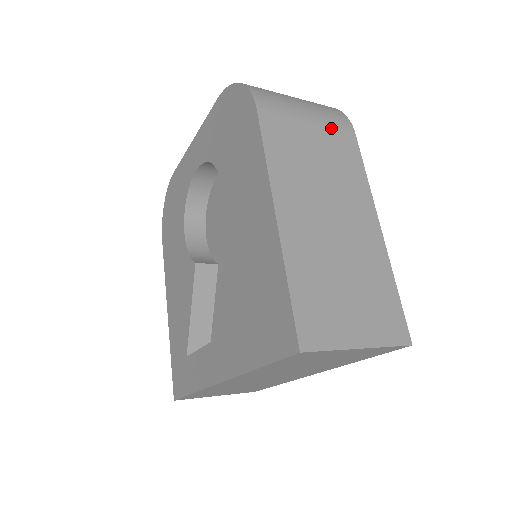
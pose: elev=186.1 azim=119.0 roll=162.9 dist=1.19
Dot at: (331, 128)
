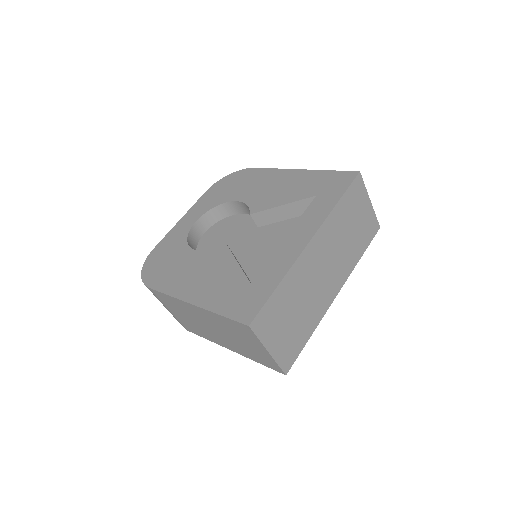
Dot at: occluded
